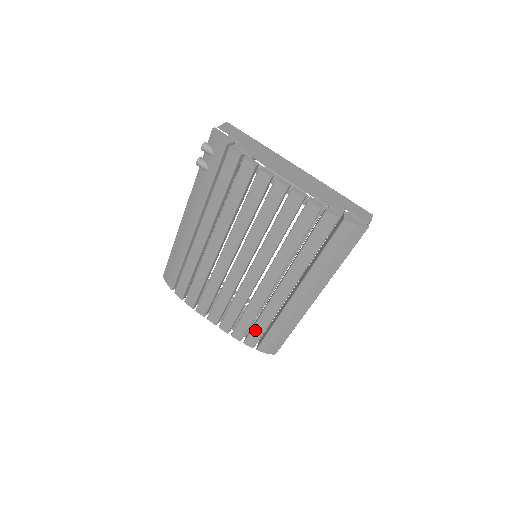
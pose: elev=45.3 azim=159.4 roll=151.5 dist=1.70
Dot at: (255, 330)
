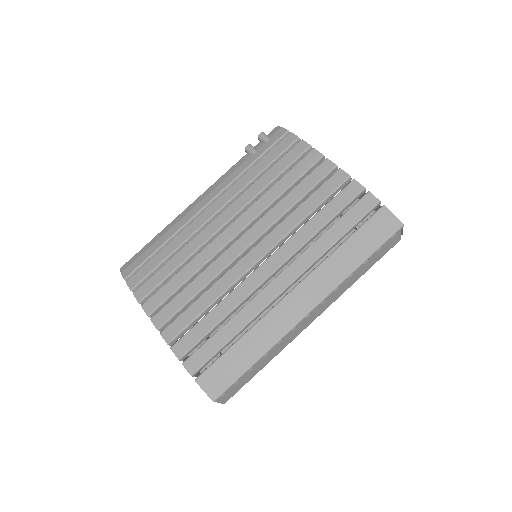
Dot at: (212, 341)
